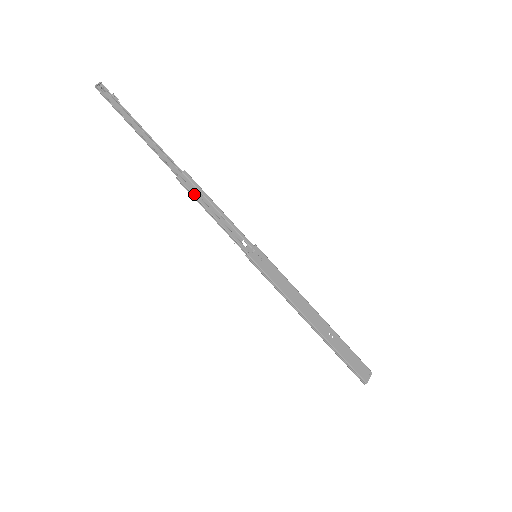
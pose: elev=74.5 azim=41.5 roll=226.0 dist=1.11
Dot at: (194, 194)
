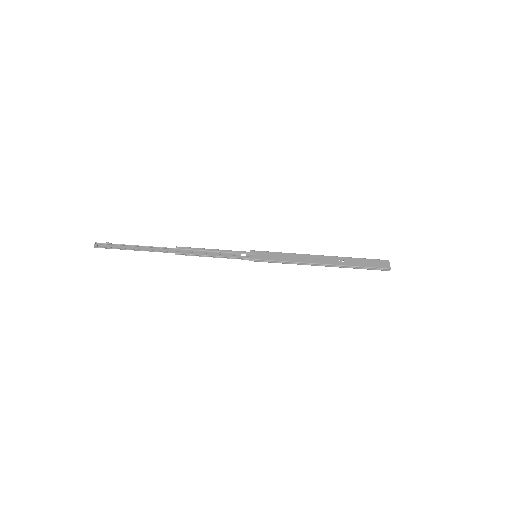
Dot at: (192, 254)
